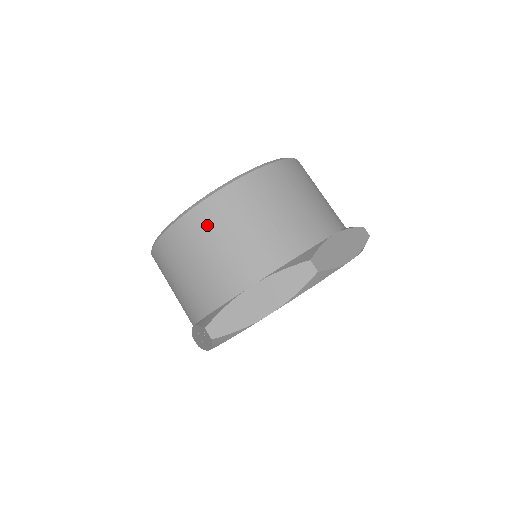
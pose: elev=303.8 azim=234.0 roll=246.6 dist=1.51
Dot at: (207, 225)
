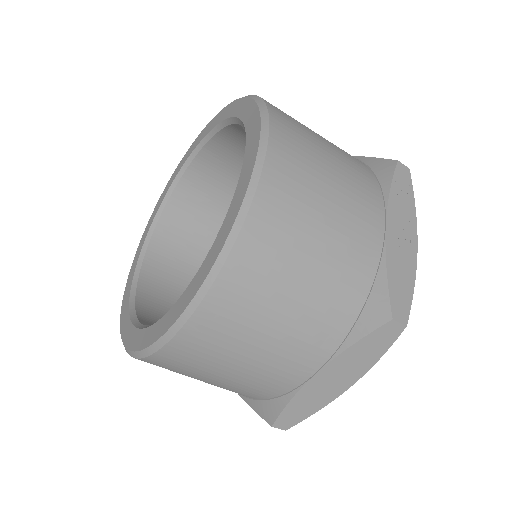
Dot at: (216, 340)
